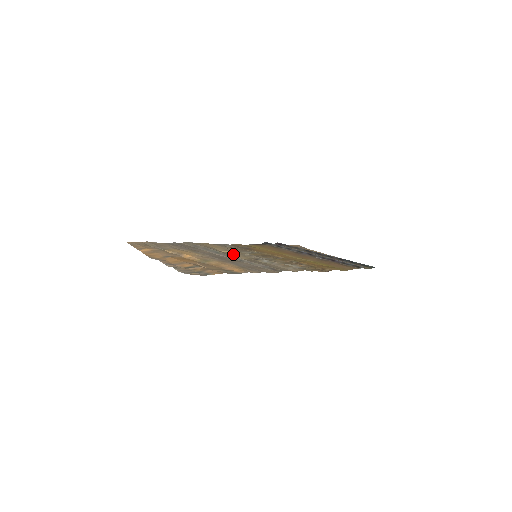
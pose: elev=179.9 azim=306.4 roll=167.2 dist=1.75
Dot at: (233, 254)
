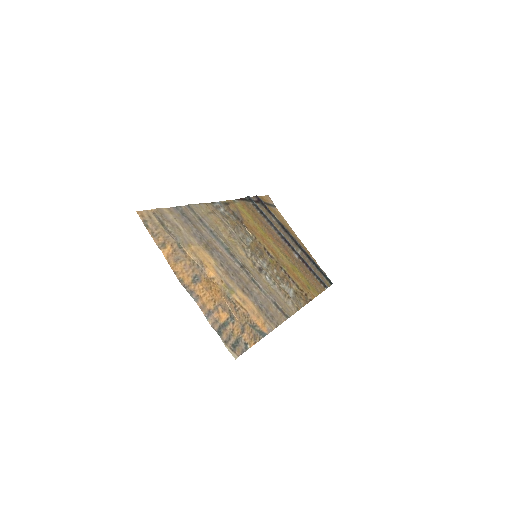
Dot at: (238, 251)
